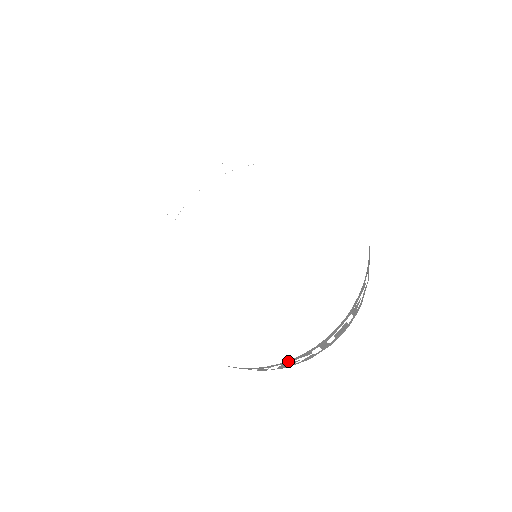
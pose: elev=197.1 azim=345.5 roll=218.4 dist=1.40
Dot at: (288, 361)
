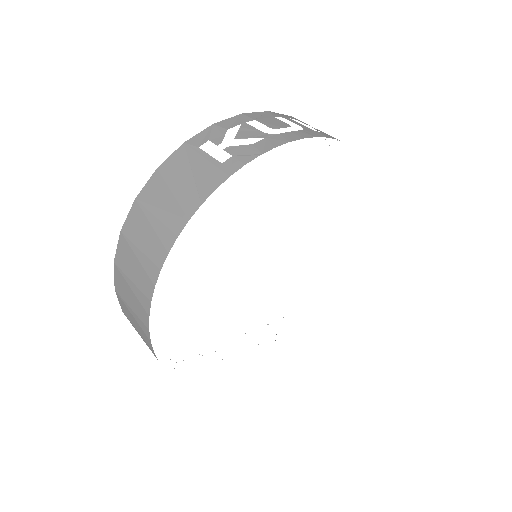
Dot at: occluded
